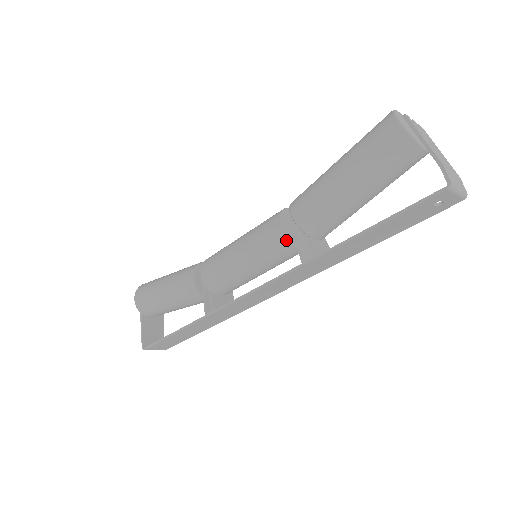
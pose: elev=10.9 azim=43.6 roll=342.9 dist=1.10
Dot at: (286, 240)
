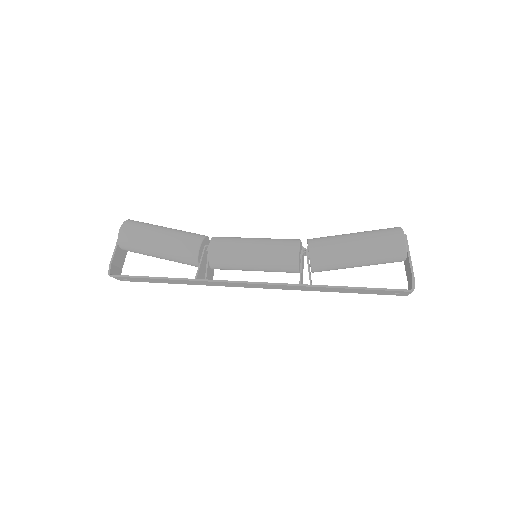
Dot at: (296, 264)
